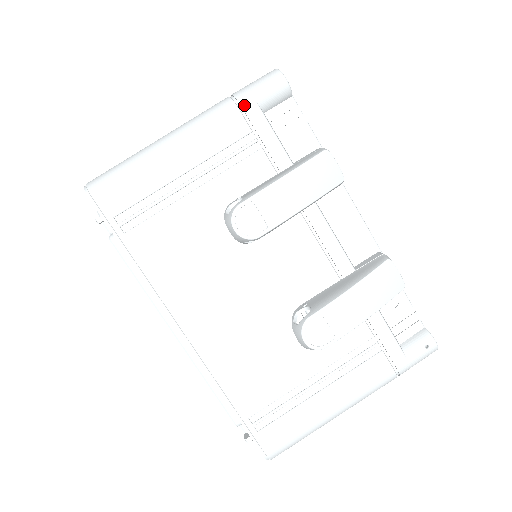
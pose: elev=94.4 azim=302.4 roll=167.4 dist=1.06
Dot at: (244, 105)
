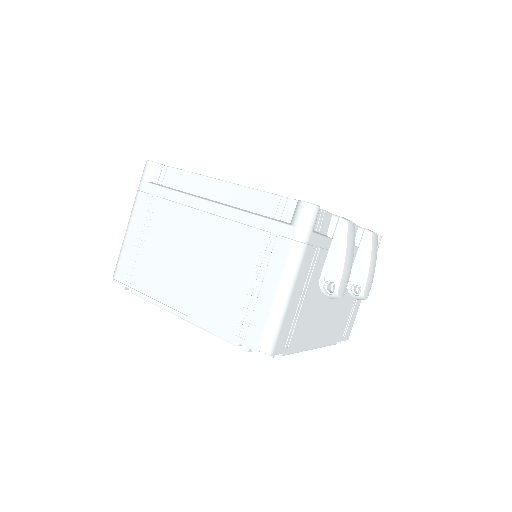
Dot at: (309, 240)
